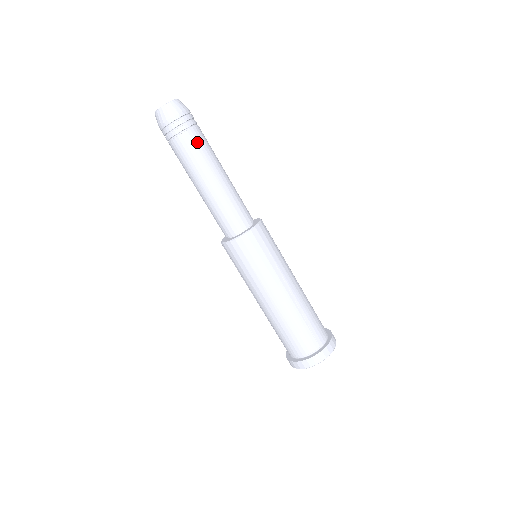
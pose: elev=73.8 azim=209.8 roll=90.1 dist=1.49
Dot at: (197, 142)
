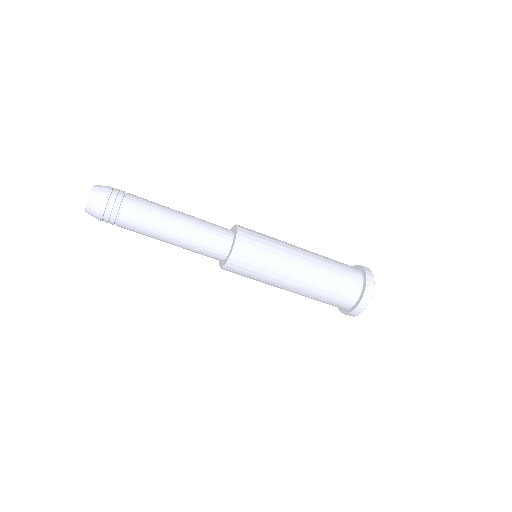
Dot at: (139, 203)
